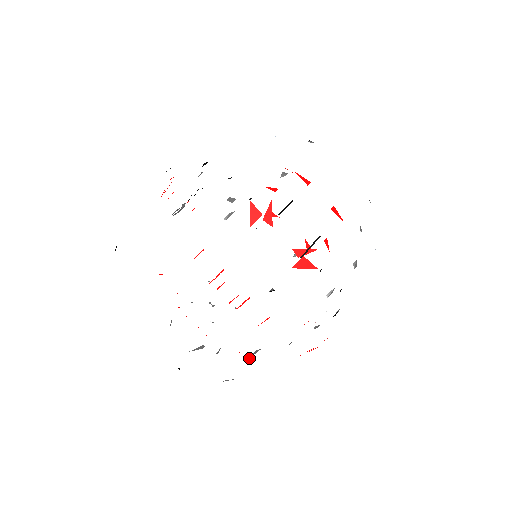
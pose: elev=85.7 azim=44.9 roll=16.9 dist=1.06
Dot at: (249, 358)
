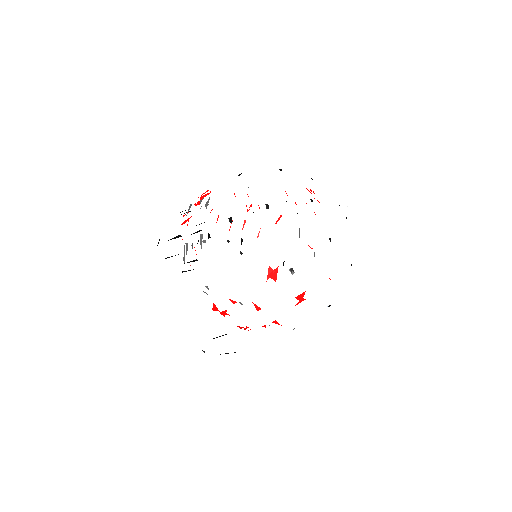
Dot at: occluded
